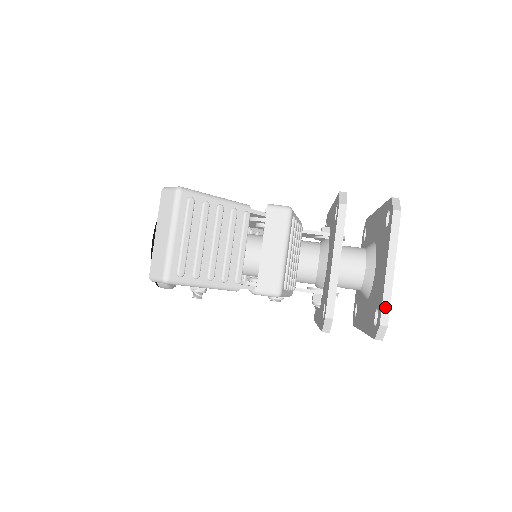
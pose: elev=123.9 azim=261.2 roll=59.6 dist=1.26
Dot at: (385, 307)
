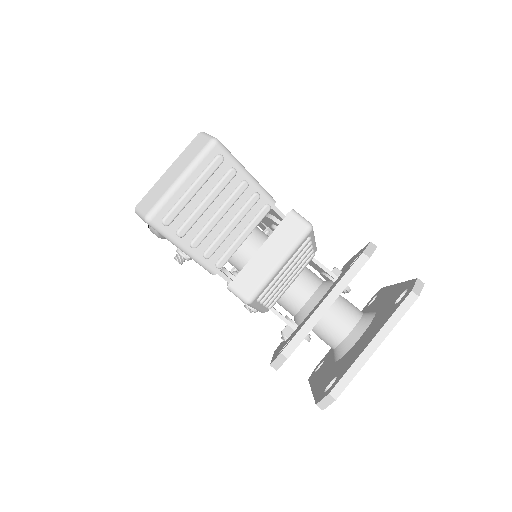
Dot at: (345, 379)
